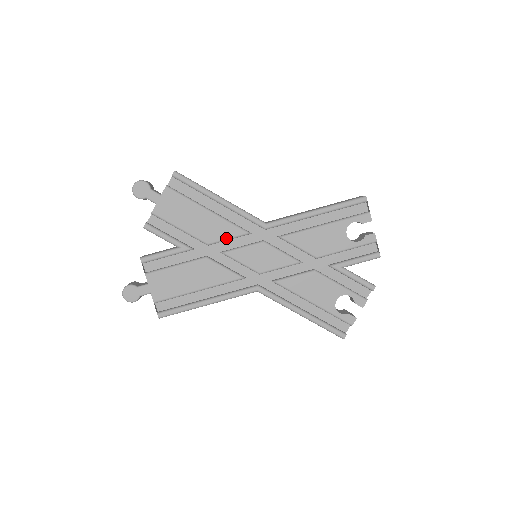
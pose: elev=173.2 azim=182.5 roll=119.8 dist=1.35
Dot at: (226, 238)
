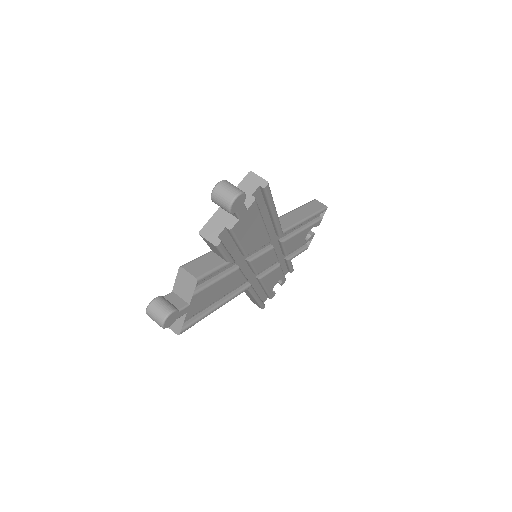
Dot at: occluded
